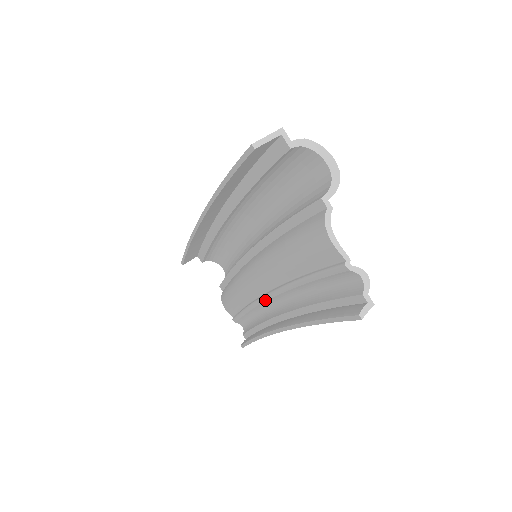
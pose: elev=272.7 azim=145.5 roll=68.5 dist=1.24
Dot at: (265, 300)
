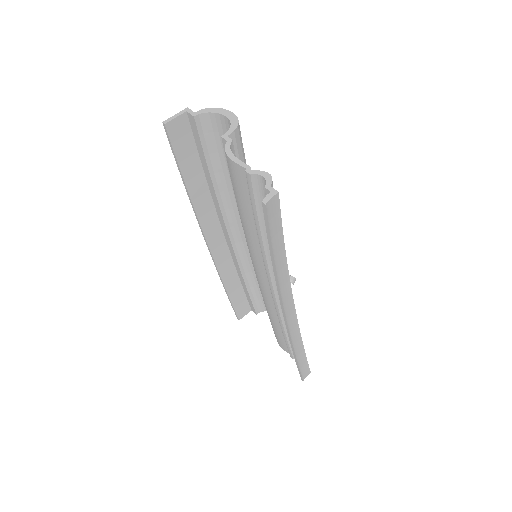
Dot at: (273, 292)
